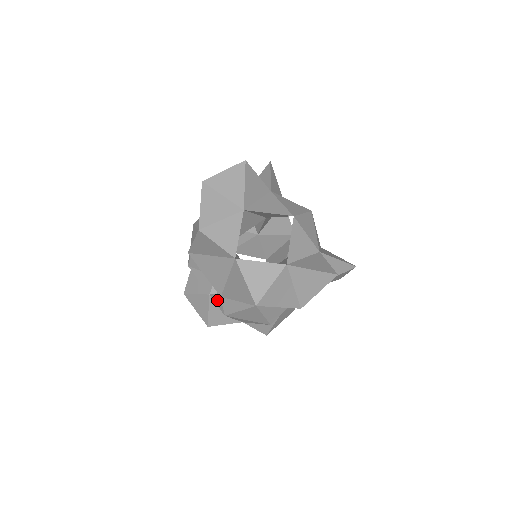
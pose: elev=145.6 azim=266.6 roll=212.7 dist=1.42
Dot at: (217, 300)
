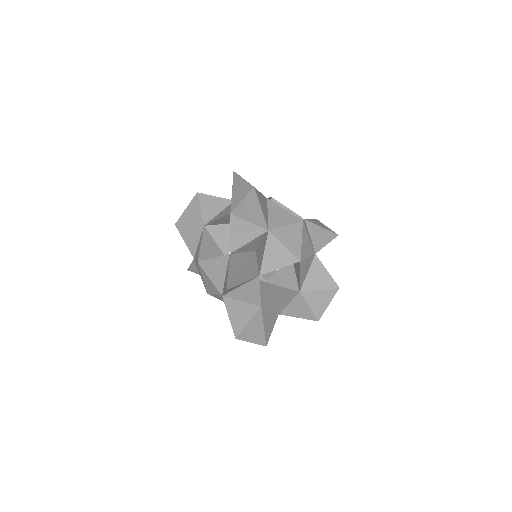
Dot at: occluded
